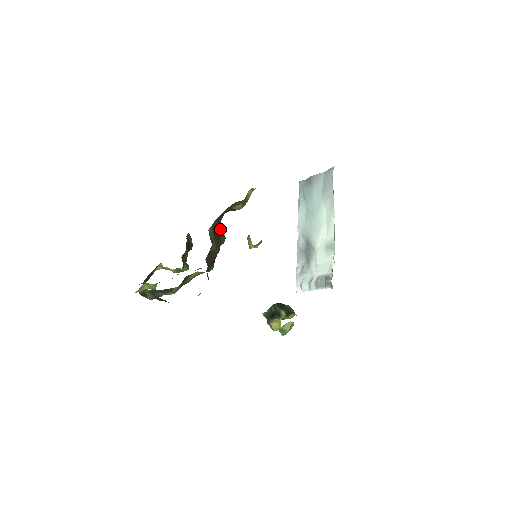
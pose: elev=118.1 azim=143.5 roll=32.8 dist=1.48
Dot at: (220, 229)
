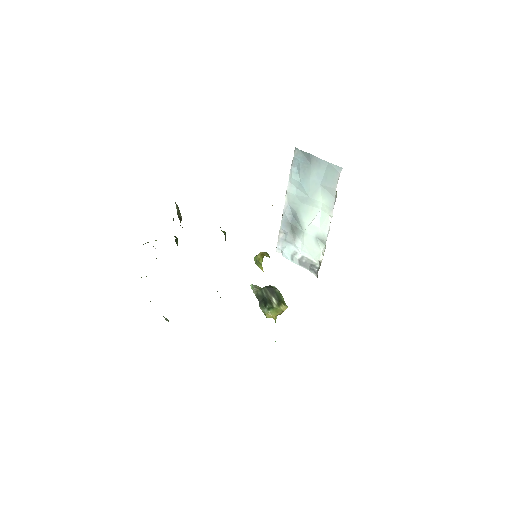
Dot at: occluded
